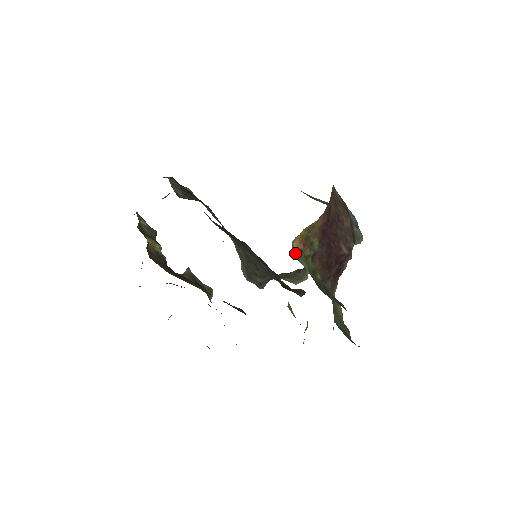
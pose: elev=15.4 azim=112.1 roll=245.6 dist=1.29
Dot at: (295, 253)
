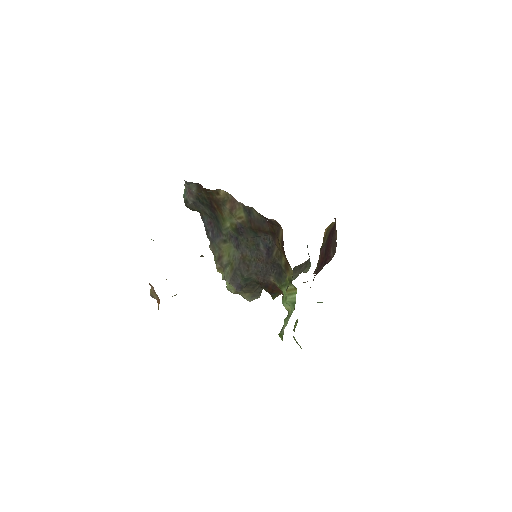
Dot at: occluded
